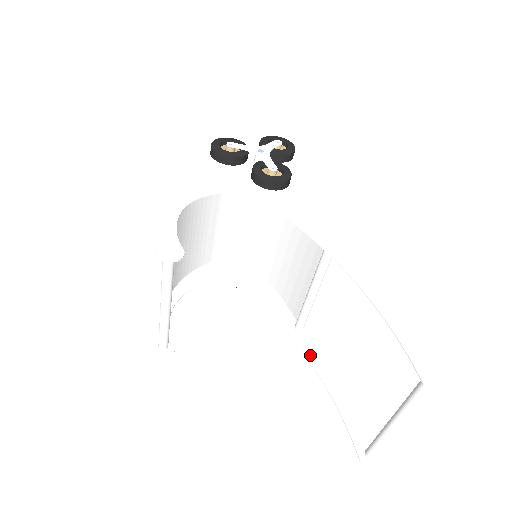
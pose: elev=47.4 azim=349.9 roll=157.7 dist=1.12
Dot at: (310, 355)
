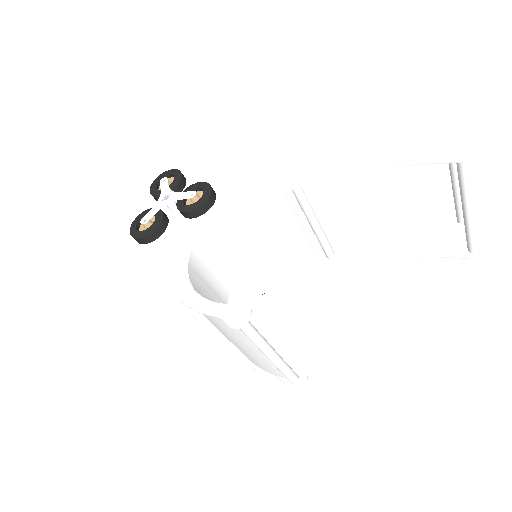
Dot at: (362, 258)
